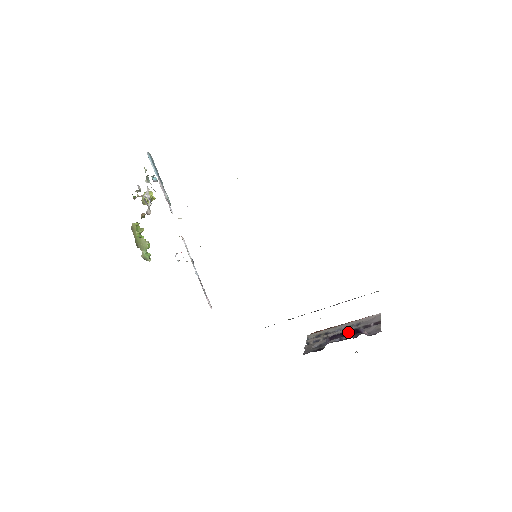
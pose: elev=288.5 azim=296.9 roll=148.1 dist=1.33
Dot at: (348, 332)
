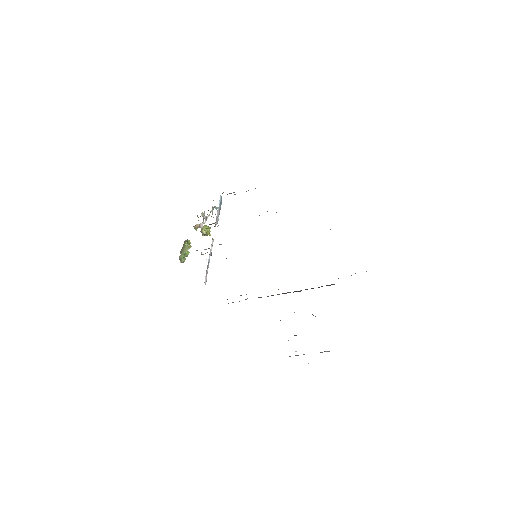
Dot at: occluded
